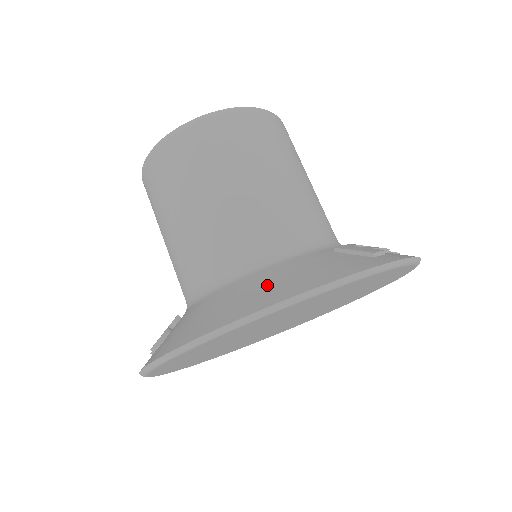
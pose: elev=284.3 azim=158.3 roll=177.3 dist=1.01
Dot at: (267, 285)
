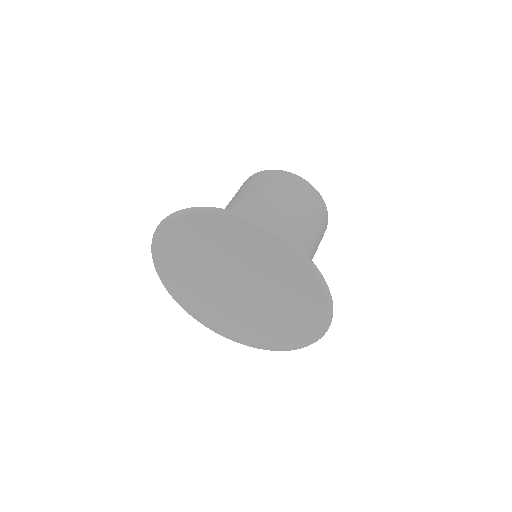
Dot at: occluded
